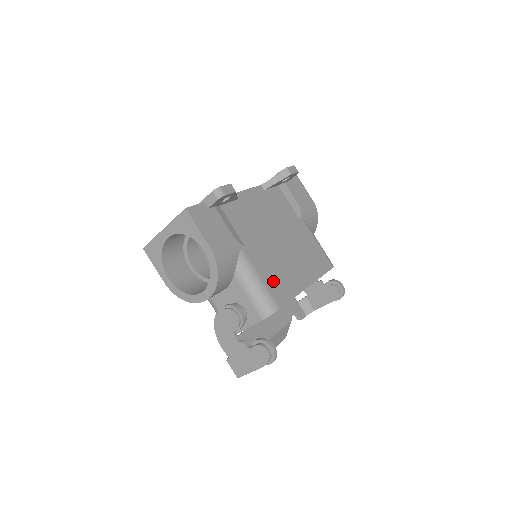
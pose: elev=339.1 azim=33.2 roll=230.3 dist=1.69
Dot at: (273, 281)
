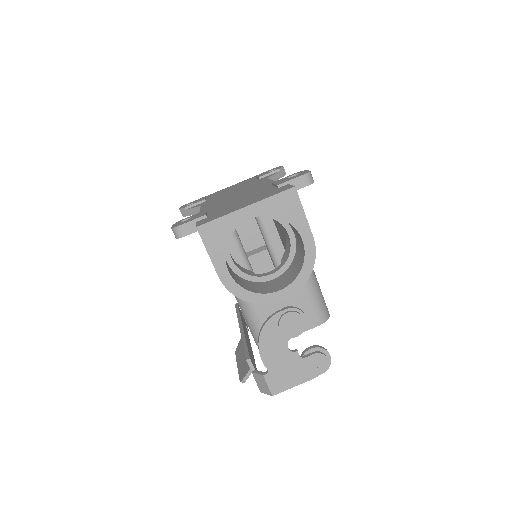
Dot at: occluded
